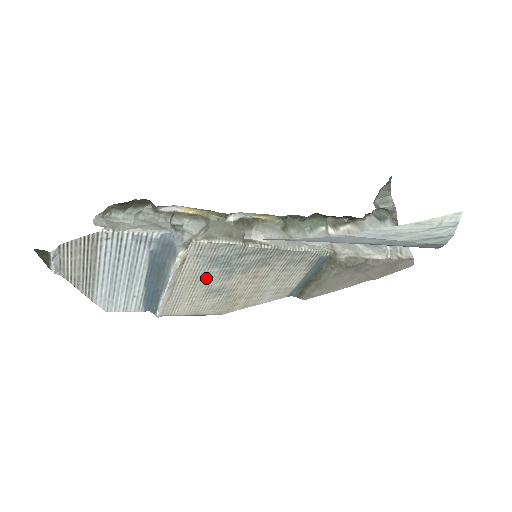
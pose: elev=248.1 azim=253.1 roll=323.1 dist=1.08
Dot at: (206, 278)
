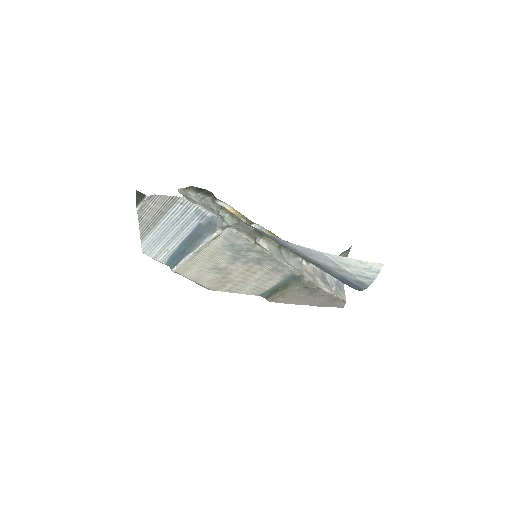
Dot at: (220, 257)
